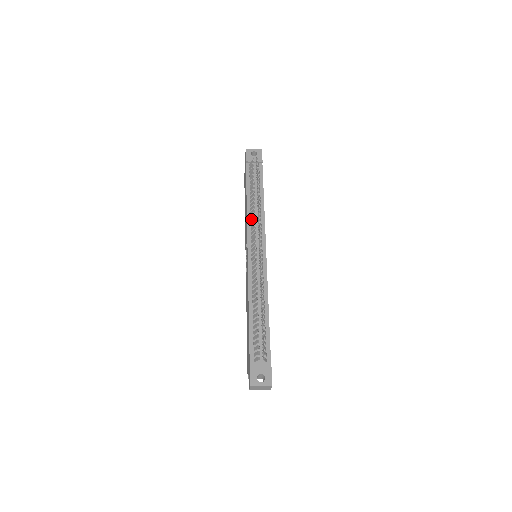
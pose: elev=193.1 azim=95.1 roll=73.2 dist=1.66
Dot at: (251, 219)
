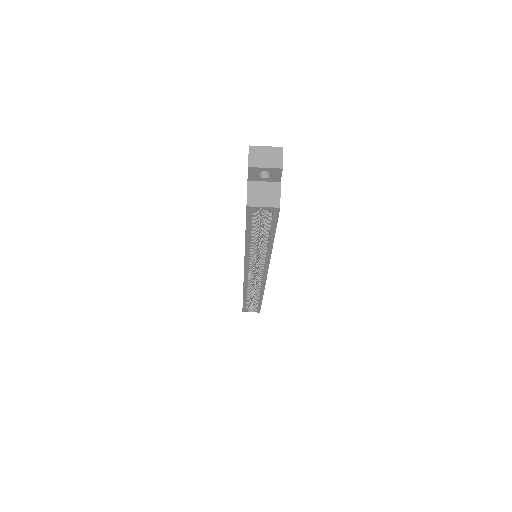
Dot at: occluded
